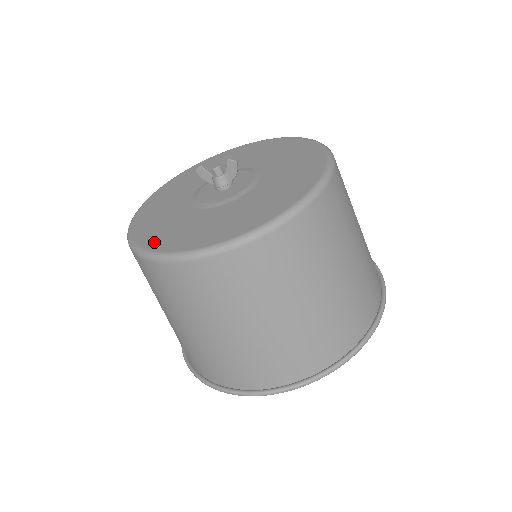
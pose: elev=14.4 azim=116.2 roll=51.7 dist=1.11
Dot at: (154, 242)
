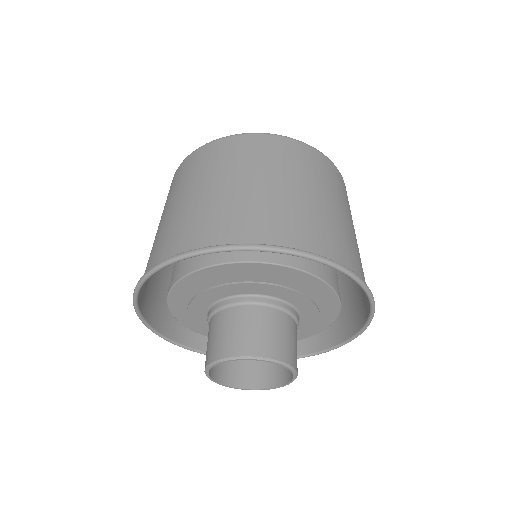
Dot at: occluded
